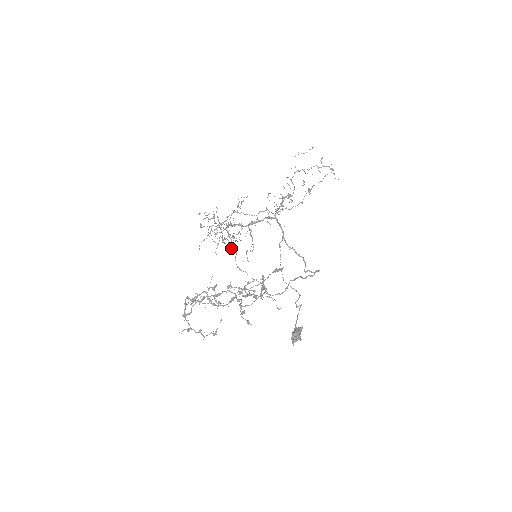
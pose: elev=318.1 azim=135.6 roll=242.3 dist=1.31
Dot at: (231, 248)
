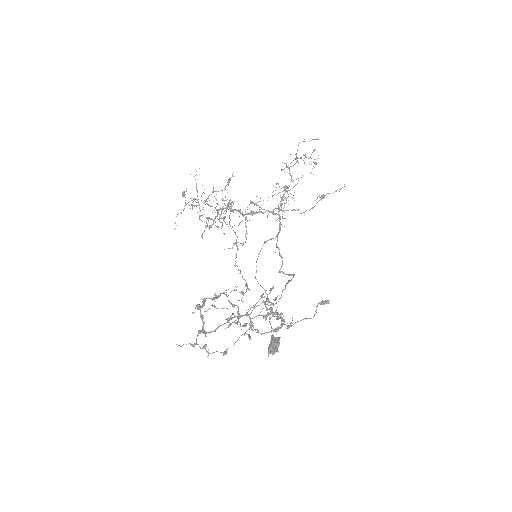
Dot at: occluded
